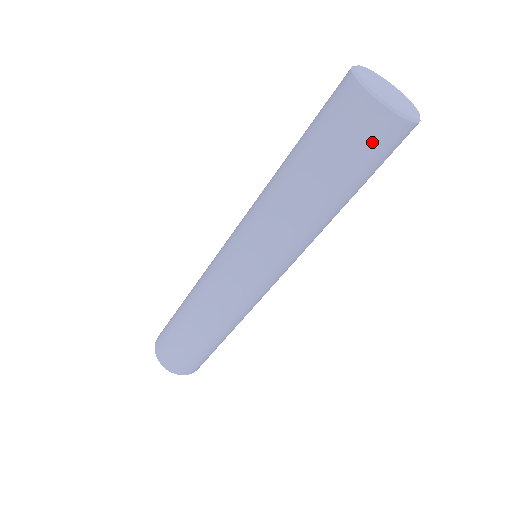
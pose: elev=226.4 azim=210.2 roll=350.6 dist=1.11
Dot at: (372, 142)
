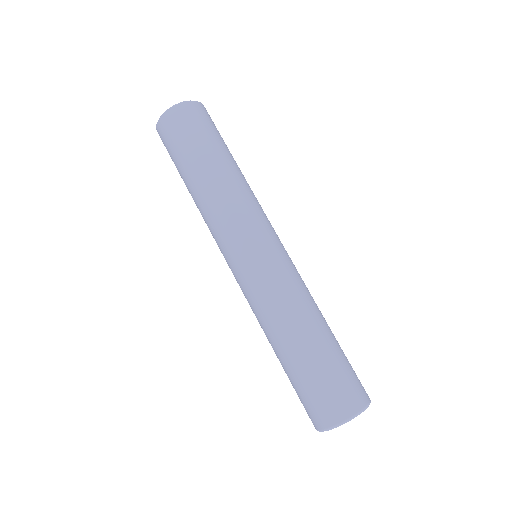
Dot at: (172, 133)
